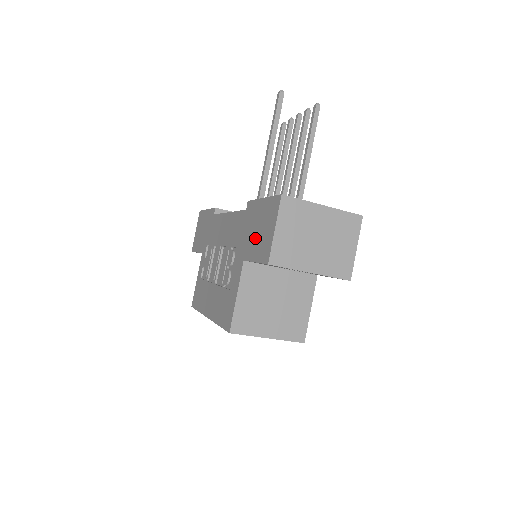
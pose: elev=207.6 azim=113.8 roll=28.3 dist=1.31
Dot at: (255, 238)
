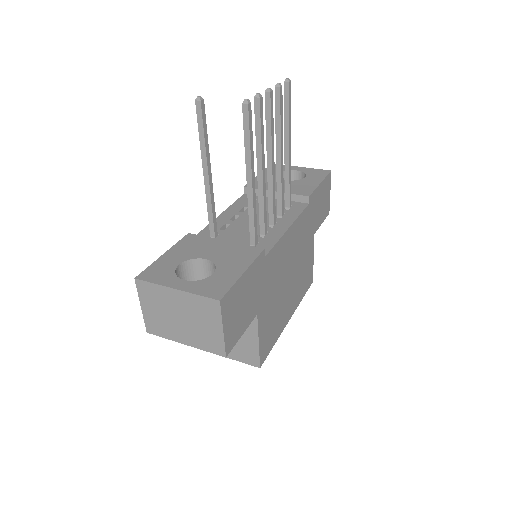
Dot at: occluded
